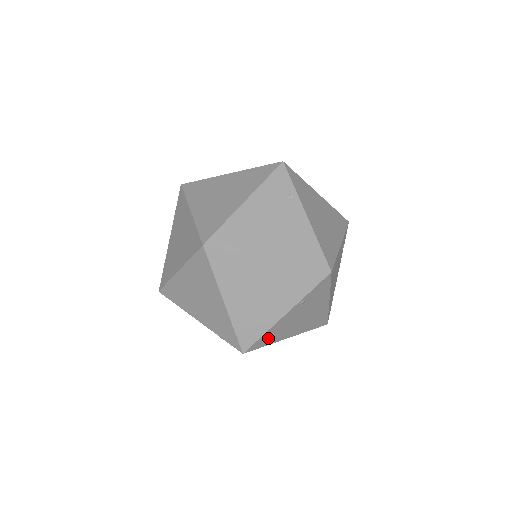
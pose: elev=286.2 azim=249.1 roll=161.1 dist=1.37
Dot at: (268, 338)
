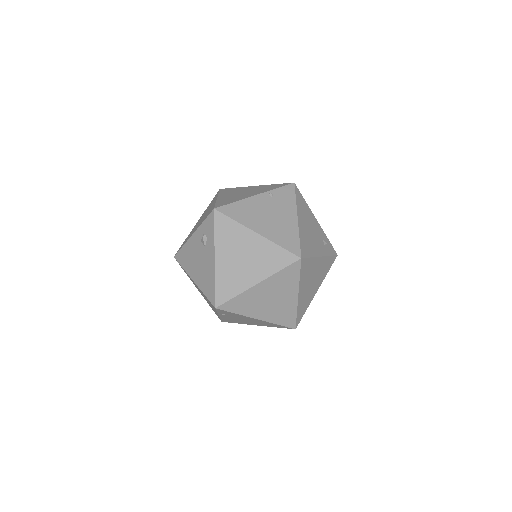
Dot at: (238, 212)
